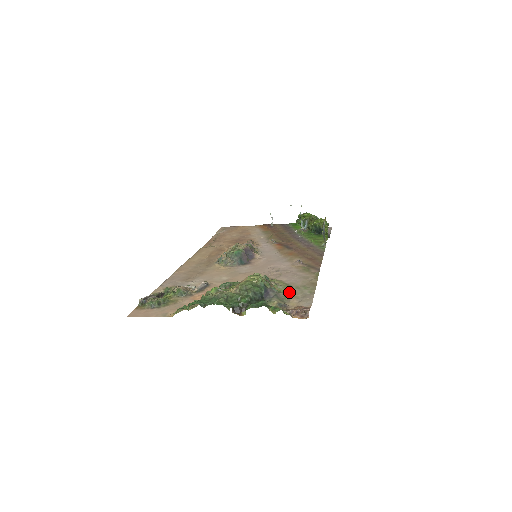
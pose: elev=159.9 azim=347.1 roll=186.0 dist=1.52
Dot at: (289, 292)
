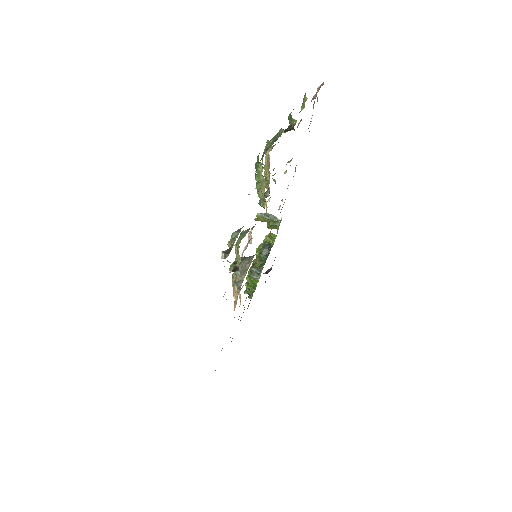
Dot at: occluded
